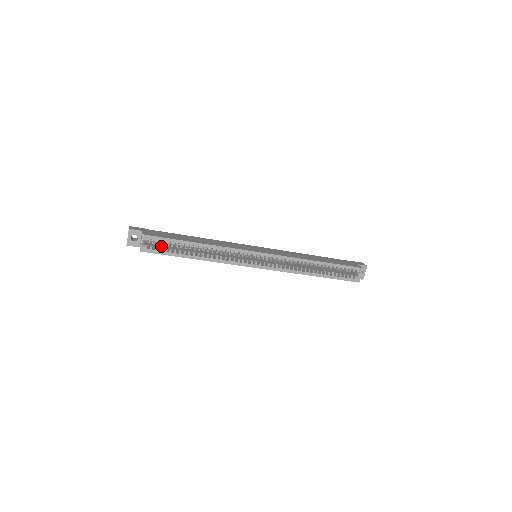
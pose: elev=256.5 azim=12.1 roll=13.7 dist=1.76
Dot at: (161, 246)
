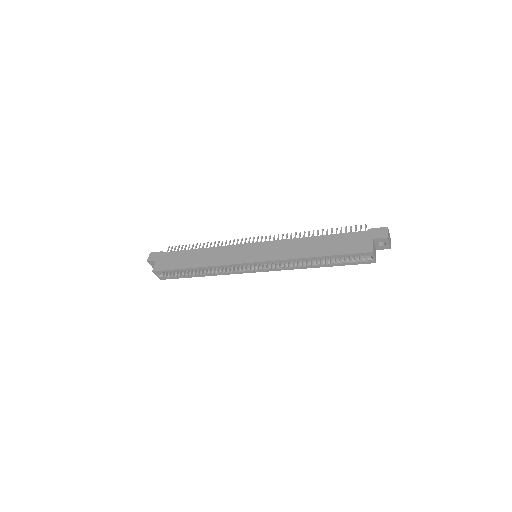
Dot at: (173, 272)
